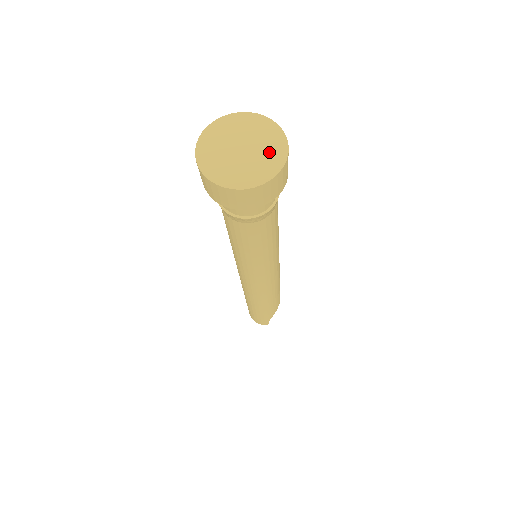
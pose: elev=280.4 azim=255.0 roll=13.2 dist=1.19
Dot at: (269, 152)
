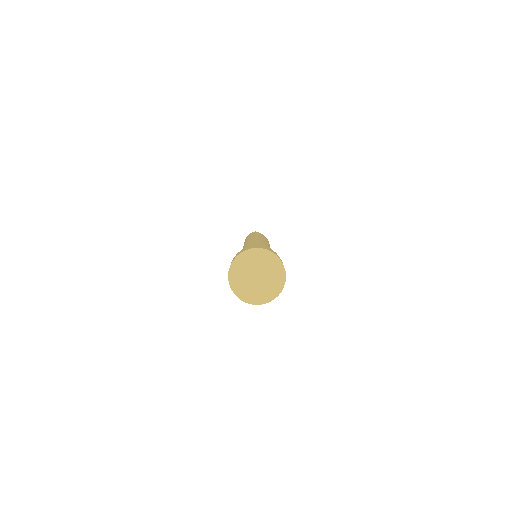
Dot at: (273, 283)
